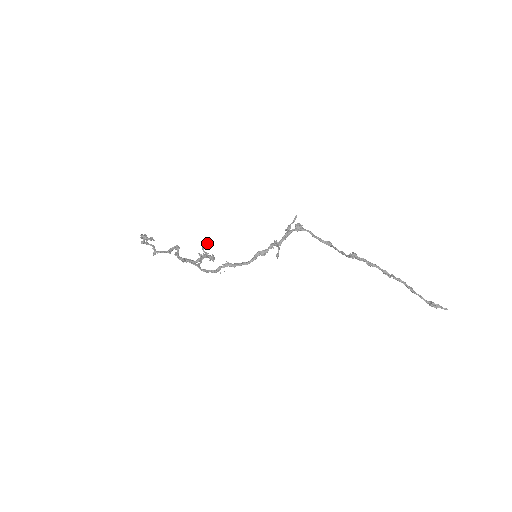
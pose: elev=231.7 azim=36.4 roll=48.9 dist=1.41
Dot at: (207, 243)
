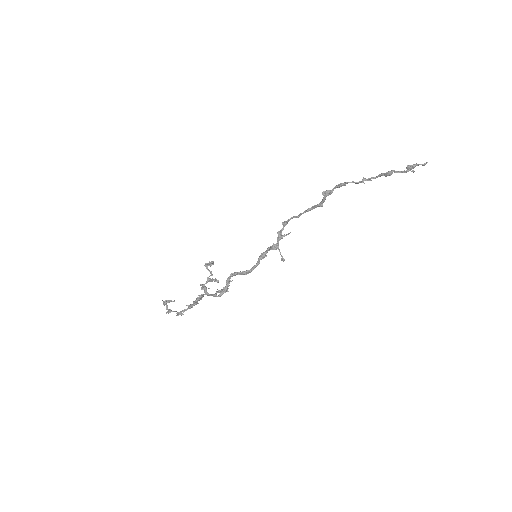
Dot at: (210, 263)
